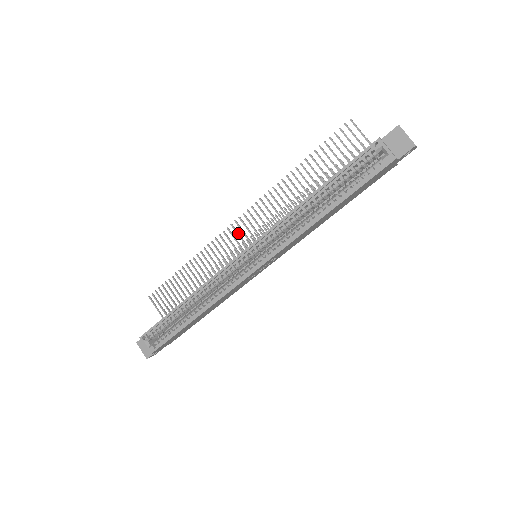
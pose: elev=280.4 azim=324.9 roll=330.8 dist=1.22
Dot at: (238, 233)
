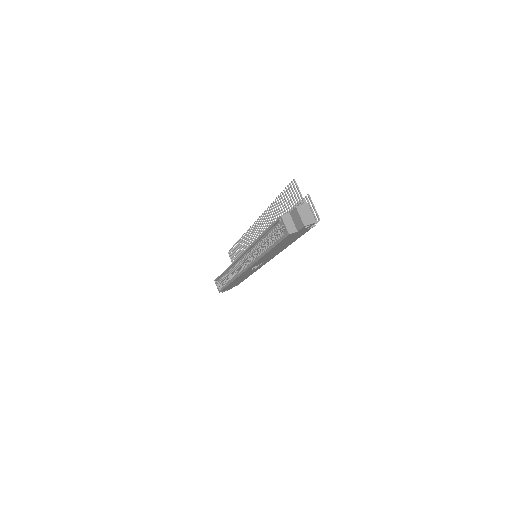
Dot at: (255, 233)
